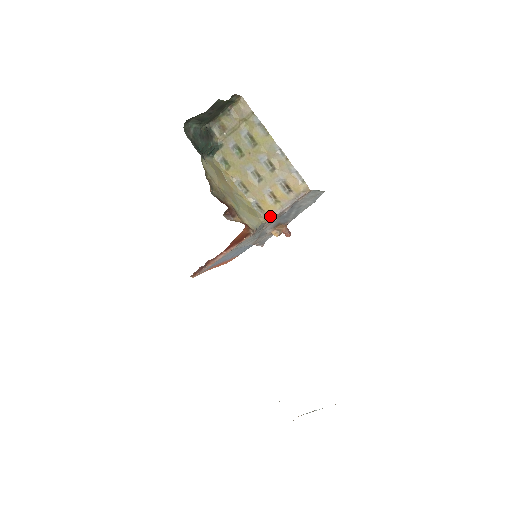
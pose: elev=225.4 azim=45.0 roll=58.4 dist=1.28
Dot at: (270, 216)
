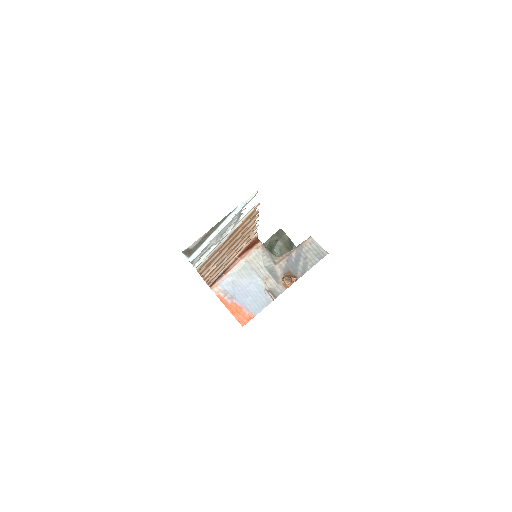
Dot at: (281, 256)
